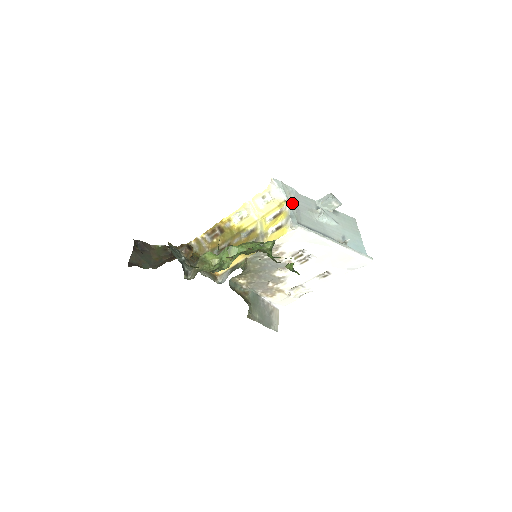
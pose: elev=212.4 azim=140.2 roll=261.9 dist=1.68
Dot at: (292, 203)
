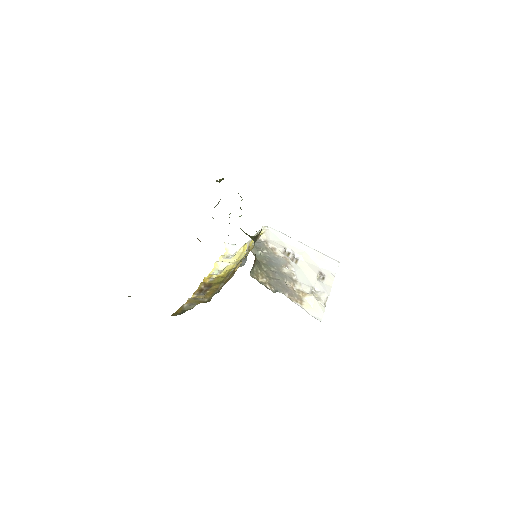
Dot at: occluded
